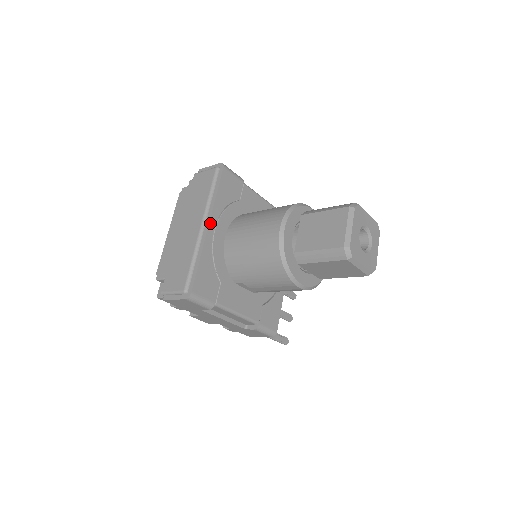
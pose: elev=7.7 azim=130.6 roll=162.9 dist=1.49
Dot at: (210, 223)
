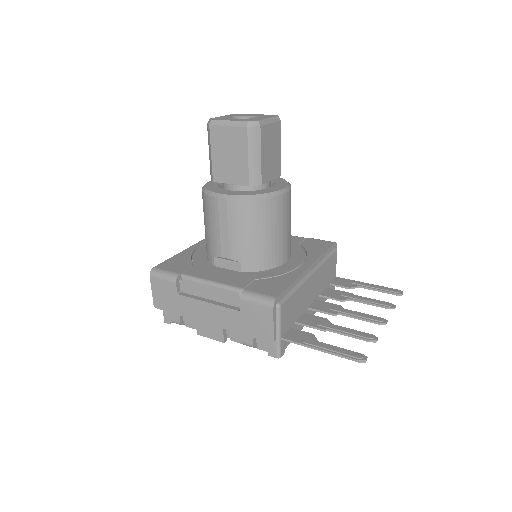
Dot at: (199, 243)
